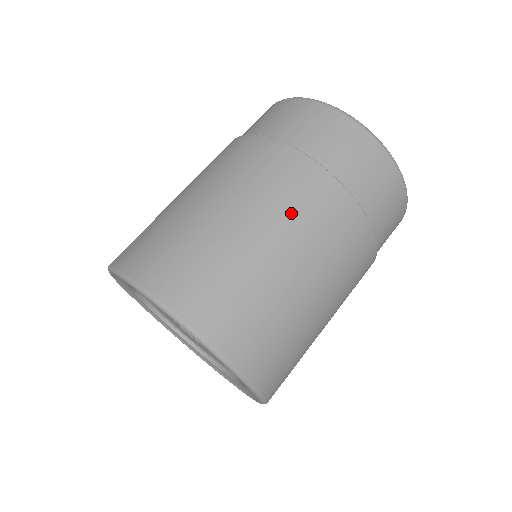
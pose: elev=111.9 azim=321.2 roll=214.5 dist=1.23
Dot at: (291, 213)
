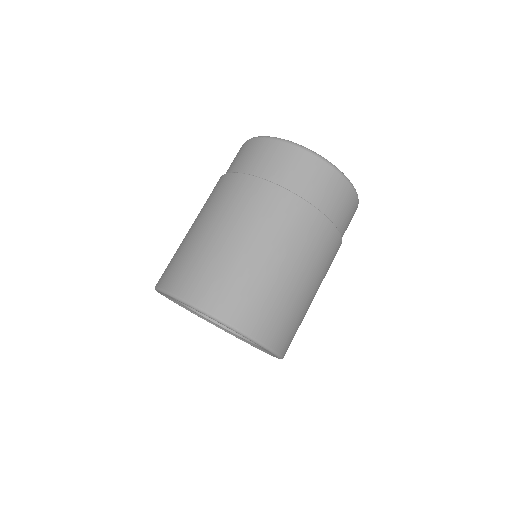
Dot at: (316, 260)
